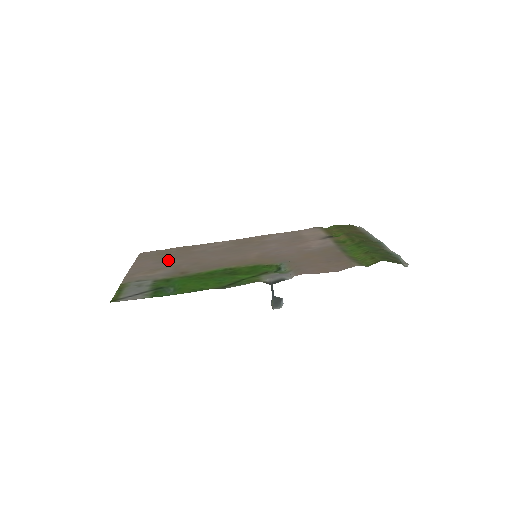
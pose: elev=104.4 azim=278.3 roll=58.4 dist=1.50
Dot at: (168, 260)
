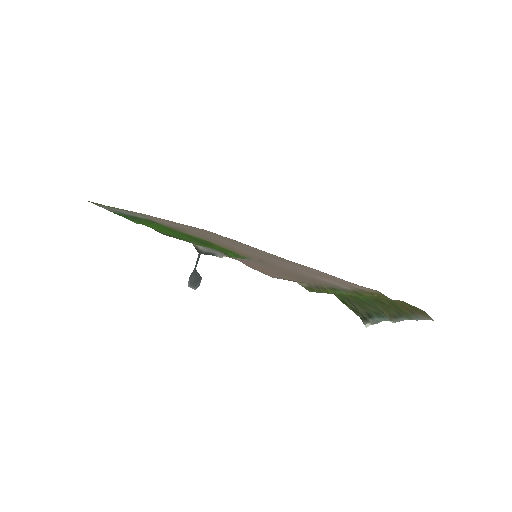
Dot at: (198, 230)
